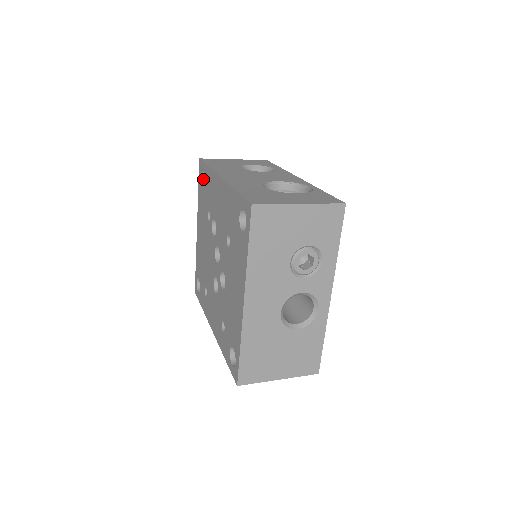
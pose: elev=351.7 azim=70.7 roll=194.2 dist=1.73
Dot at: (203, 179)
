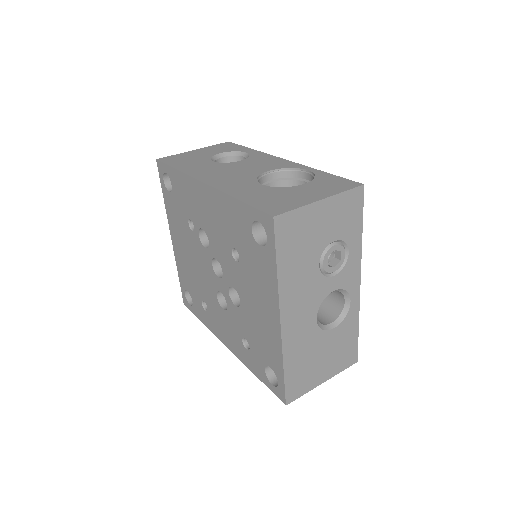
Dot at: (167, 182)
